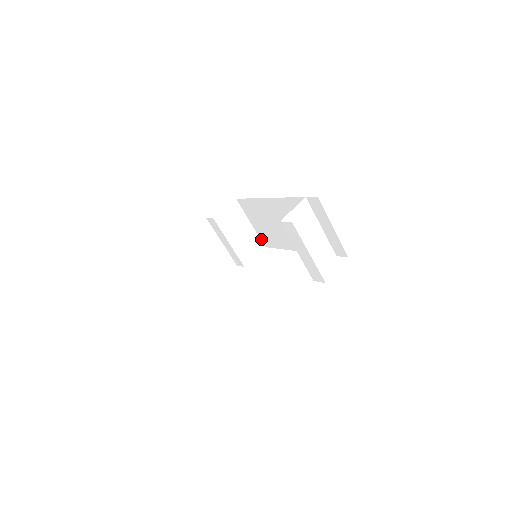
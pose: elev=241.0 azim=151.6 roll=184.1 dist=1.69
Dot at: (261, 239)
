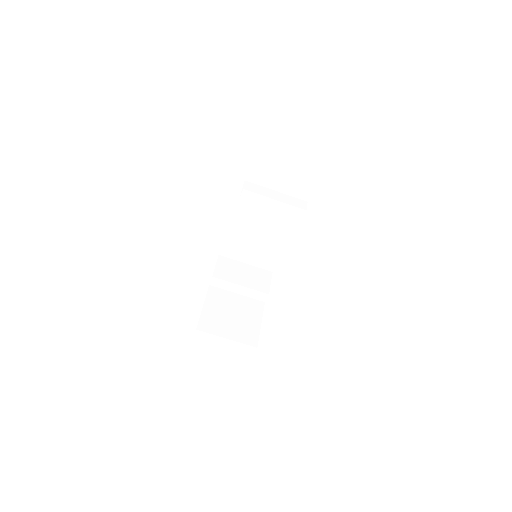
Dot at: (263, 268)
